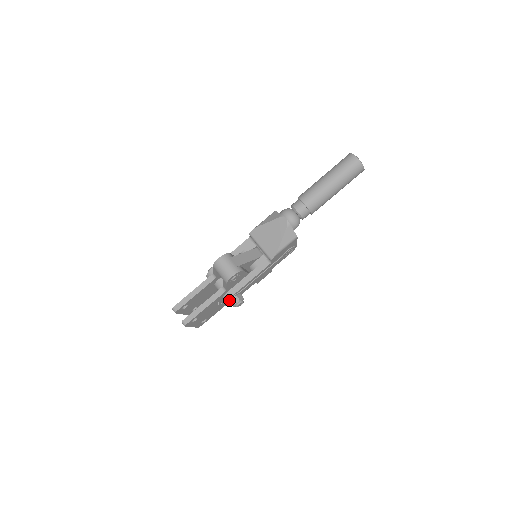
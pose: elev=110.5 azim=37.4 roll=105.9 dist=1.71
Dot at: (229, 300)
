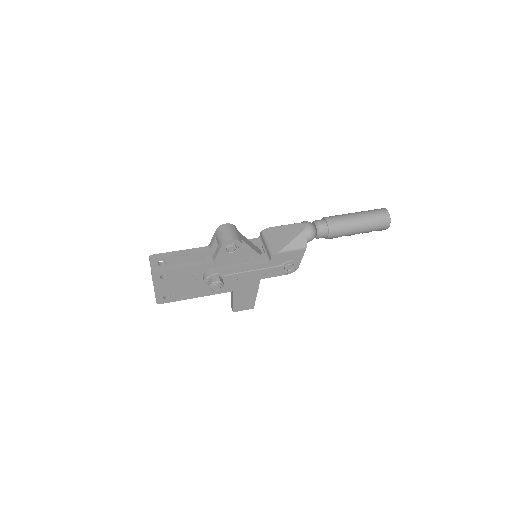
Dot at: (210, 276)
